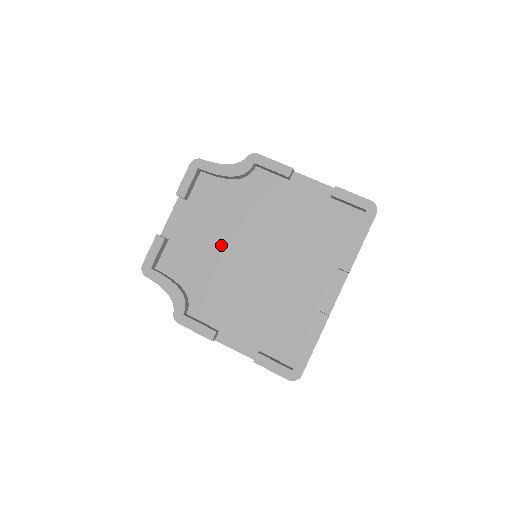
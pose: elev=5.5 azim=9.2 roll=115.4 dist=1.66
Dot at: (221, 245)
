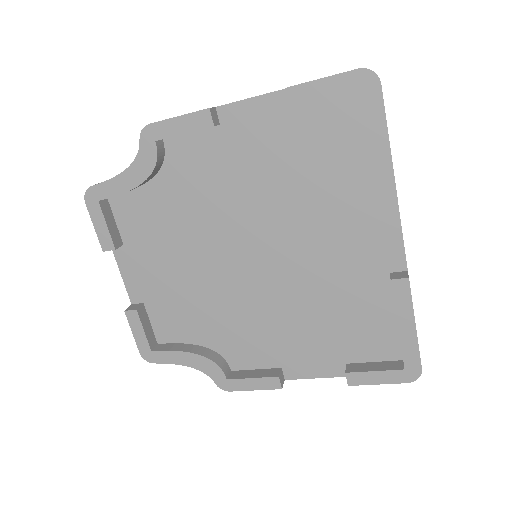
Dot at: (205, 271)
